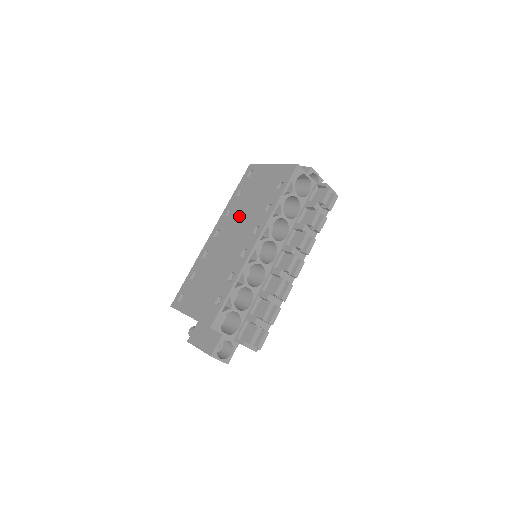
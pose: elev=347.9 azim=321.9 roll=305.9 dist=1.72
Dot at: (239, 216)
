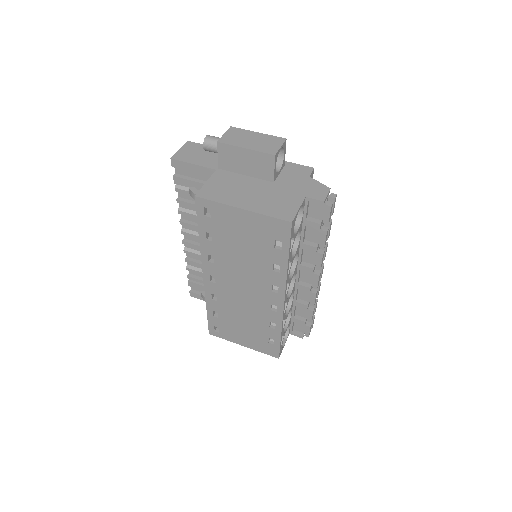
Dot at: (235, 268)
